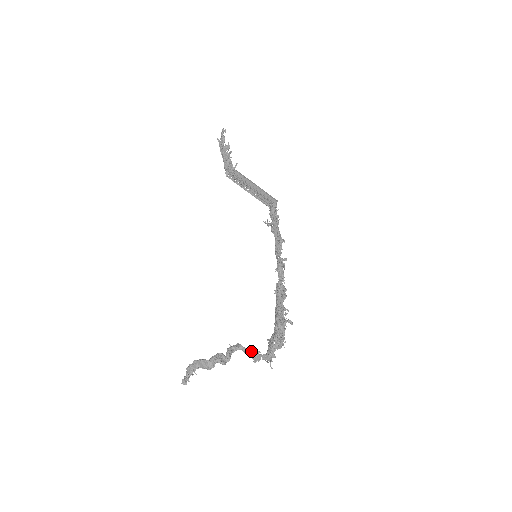
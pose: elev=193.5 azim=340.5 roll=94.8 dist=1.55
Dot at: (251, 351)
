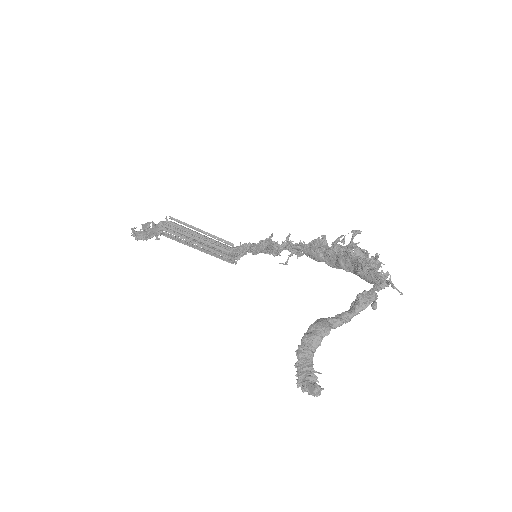
Dot at: (355, 299)
